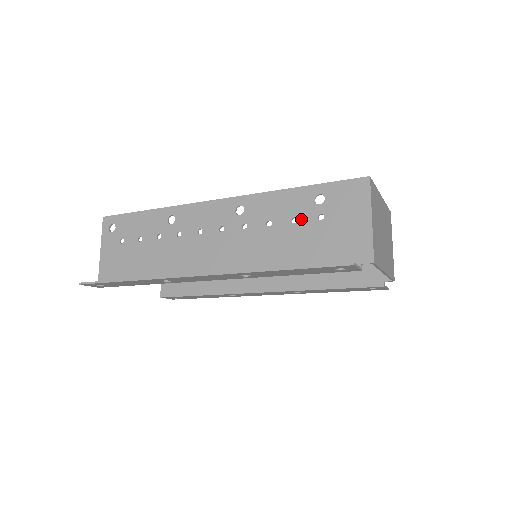
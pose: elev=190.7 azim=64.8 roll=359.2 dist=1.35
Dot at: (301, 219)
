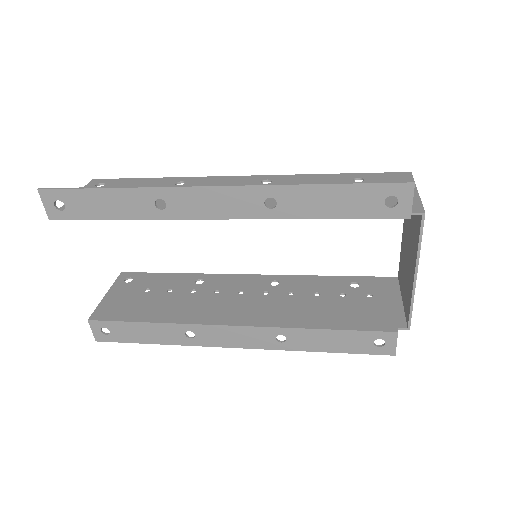
Dot at: occluded
